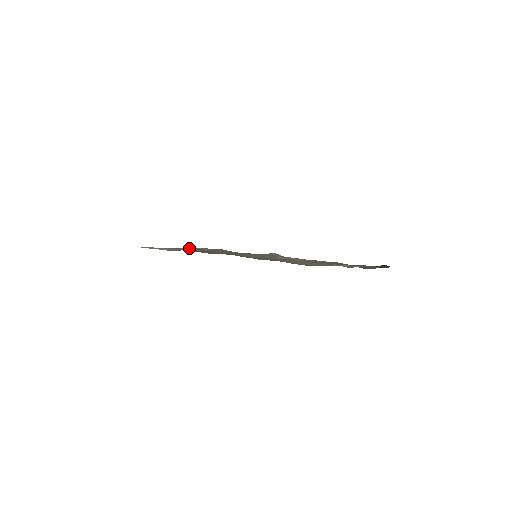
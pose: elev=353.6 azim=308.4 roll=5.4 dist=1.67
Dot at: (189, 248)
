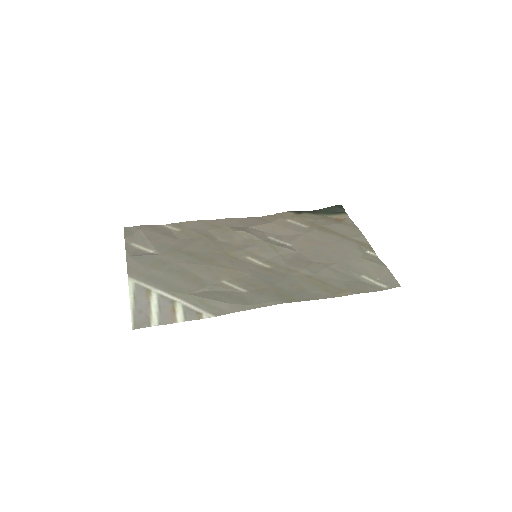
Dot at: (145, 267)
